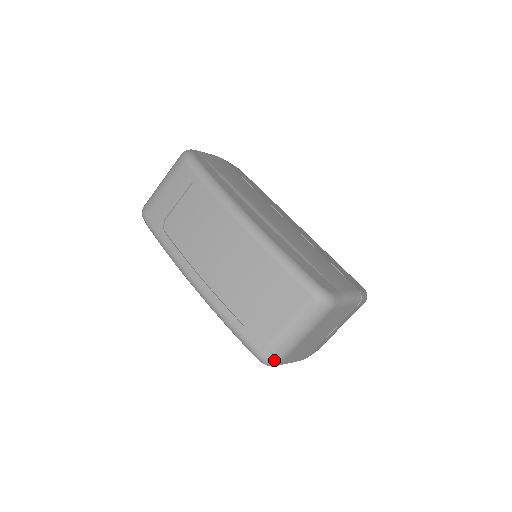
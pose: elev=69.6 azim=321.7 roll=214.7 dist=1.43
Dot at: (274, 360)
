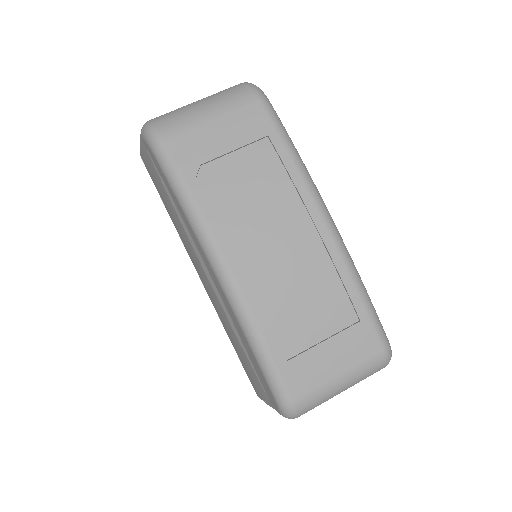
Dot at: (302, 413)
